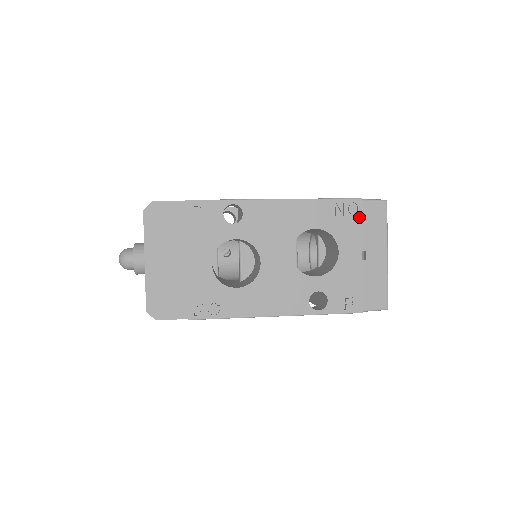
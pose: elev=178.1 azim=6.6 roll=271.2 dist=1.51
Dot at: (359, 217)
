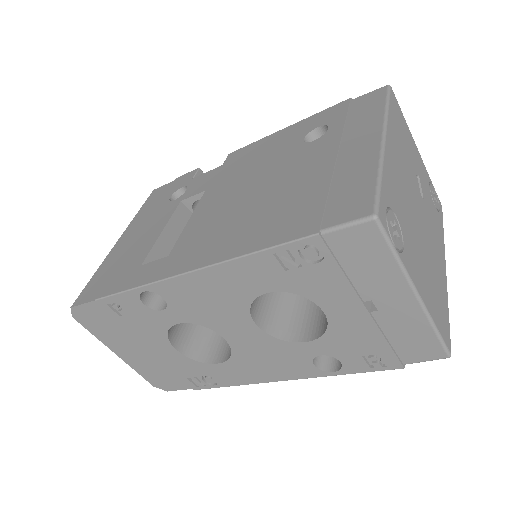
Dot at: (330, 262)
